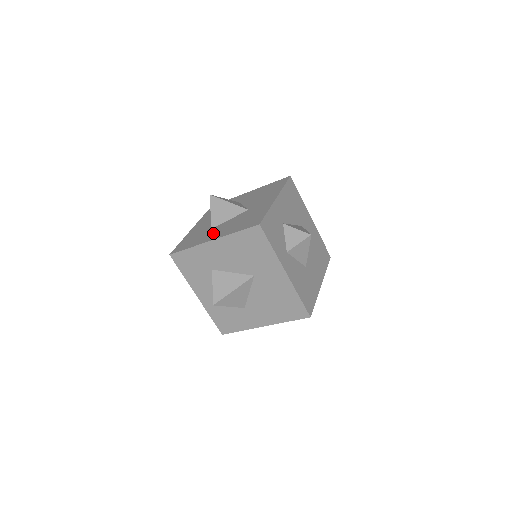
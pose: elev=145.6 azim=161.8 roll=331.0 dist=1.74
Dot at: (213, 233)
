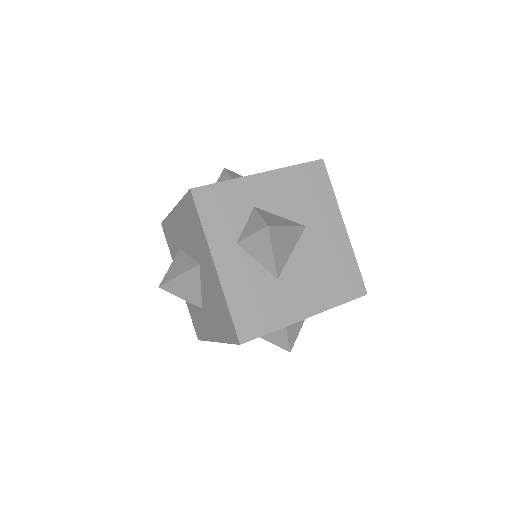
Dot at: occluded
